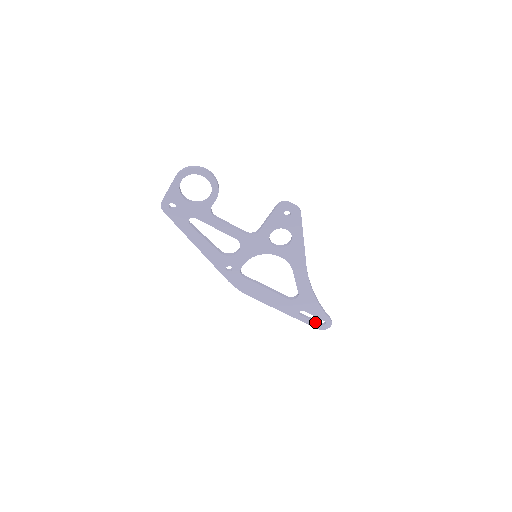
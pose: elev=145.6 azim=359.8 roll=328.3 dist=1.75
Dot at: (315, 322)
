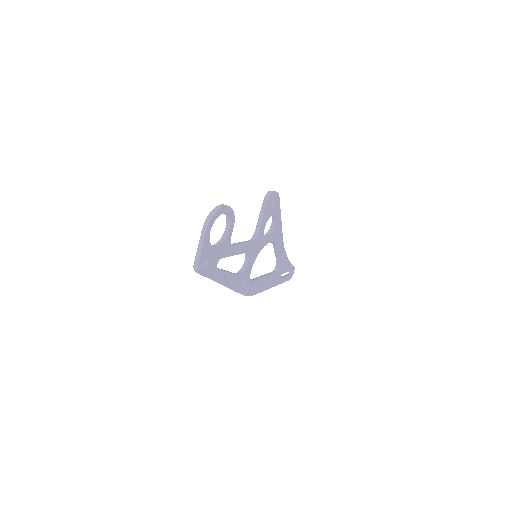
Dot at: (287, 276)
